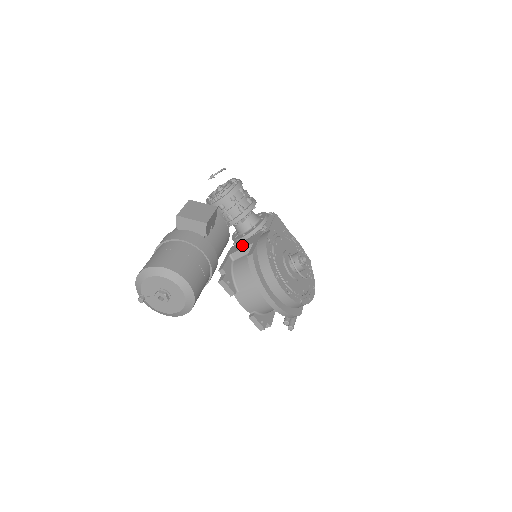
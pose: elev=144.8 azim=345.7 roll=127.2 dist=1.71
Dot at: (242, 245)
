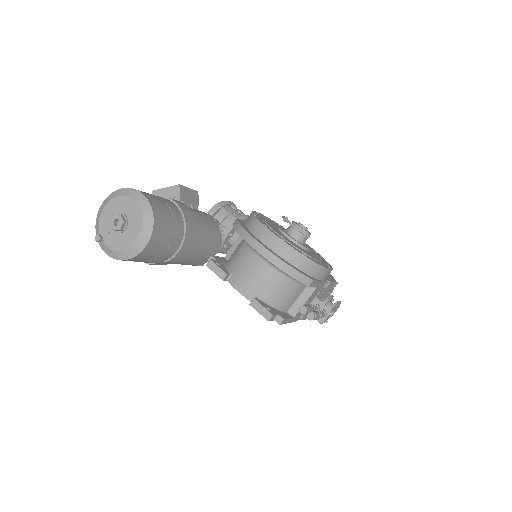
Dot at: occluded
